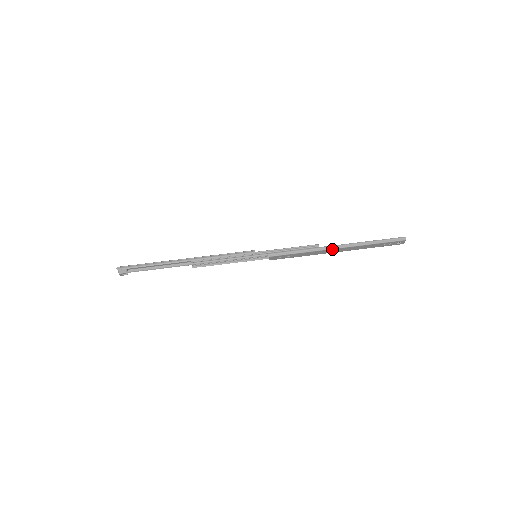
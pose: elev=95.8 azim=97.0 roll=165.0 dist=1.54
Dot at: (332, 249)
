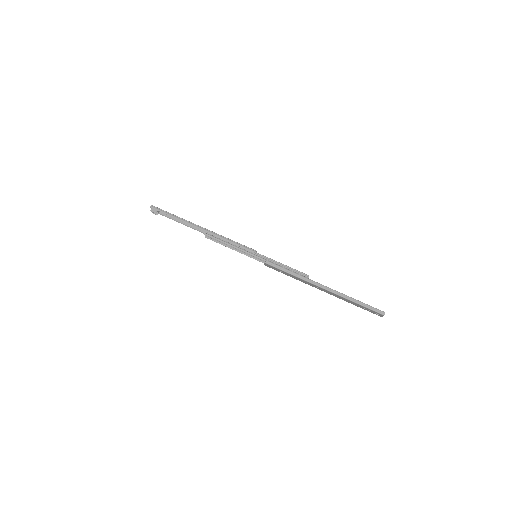
Dot at: (317, 286)
